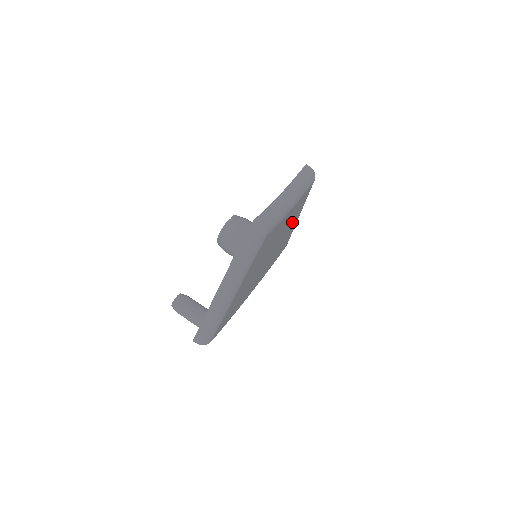
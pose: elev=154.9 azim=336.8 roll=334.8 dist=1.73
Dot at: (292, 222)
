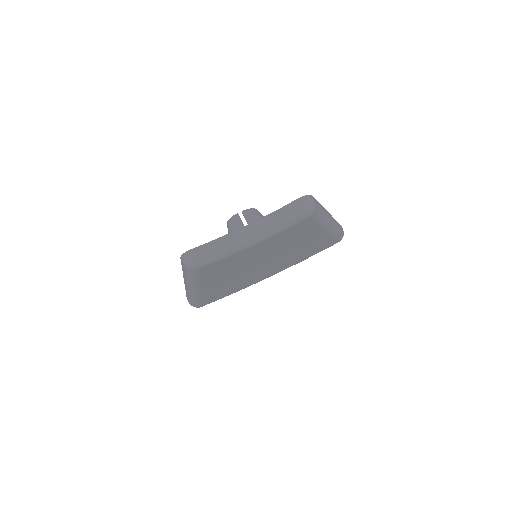
Dot at: (302, 238)
